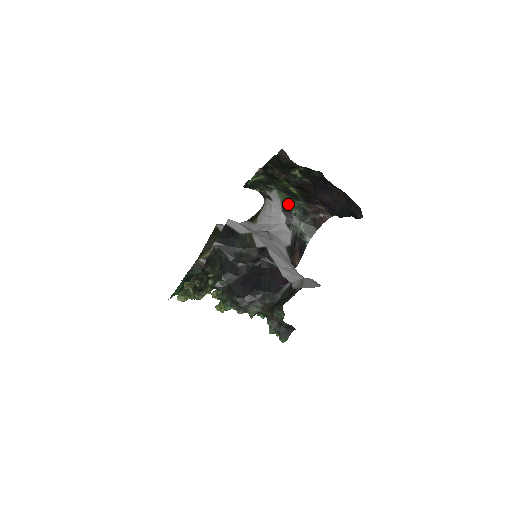
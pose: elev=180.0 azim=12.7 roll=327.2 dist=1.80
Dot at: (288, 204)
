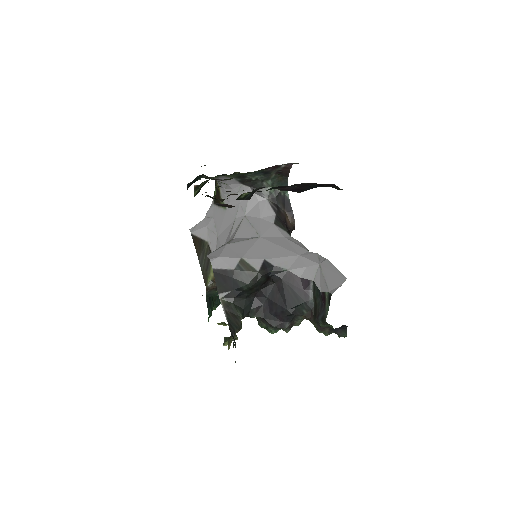
Dot at: (243, 177)
